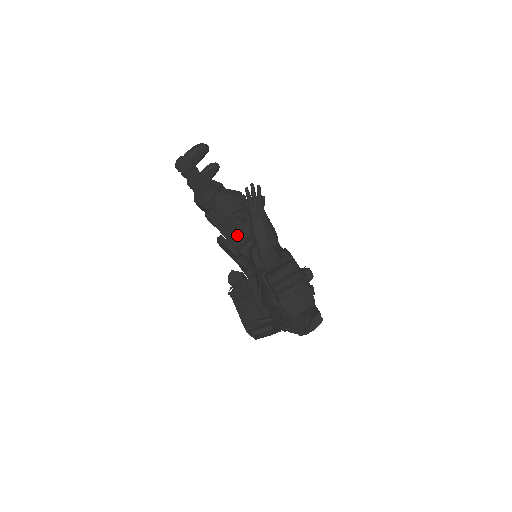
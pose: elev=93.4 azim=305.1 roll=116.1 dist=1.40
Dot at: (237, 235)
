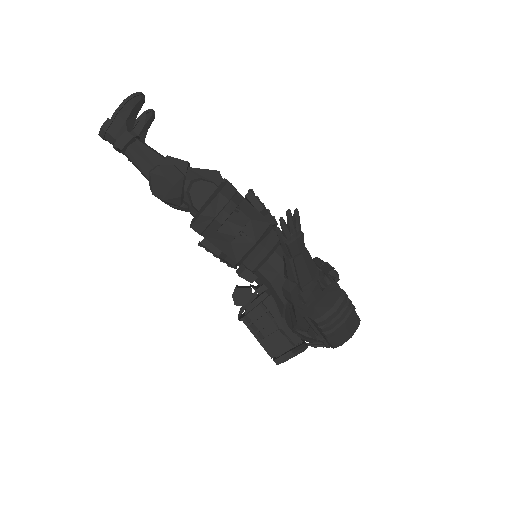
Dot at: (238, 246)
